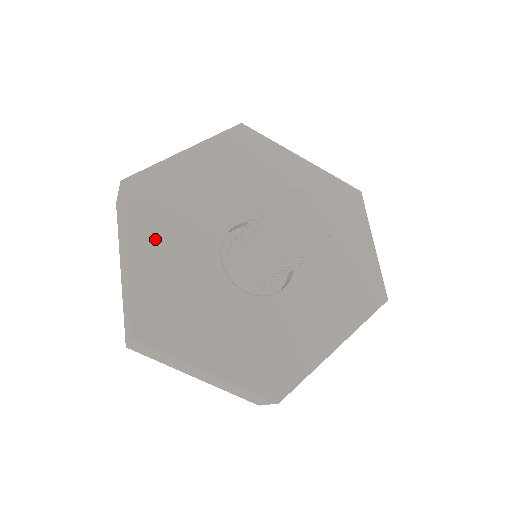
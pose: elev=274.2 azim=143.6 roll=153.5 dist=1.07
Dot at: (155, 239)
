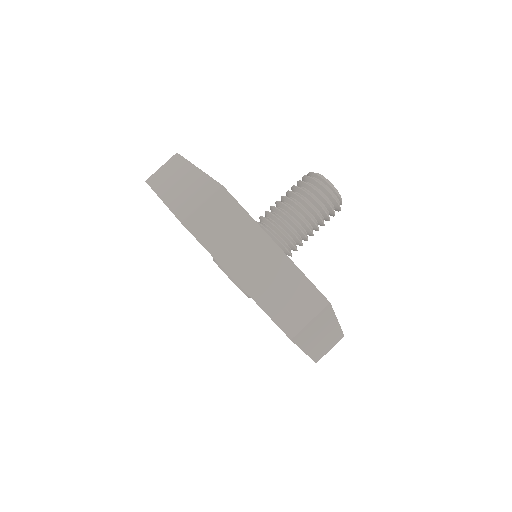
Dot at: occluded
